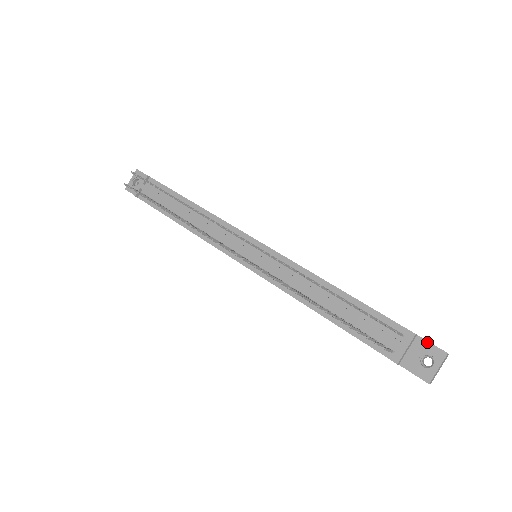
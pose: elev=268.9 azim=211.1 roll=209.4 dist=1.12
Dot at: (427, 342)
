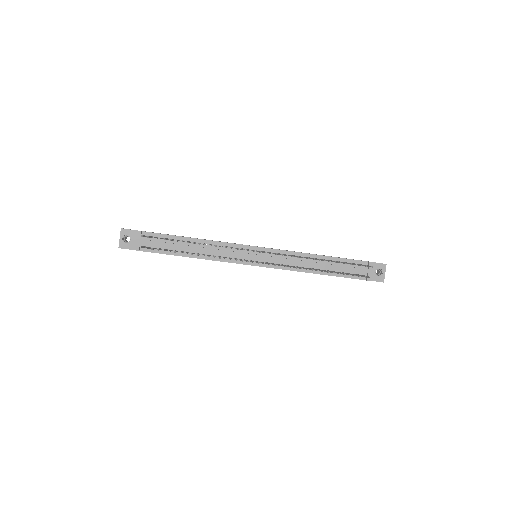
Dot at: (376, 263)
